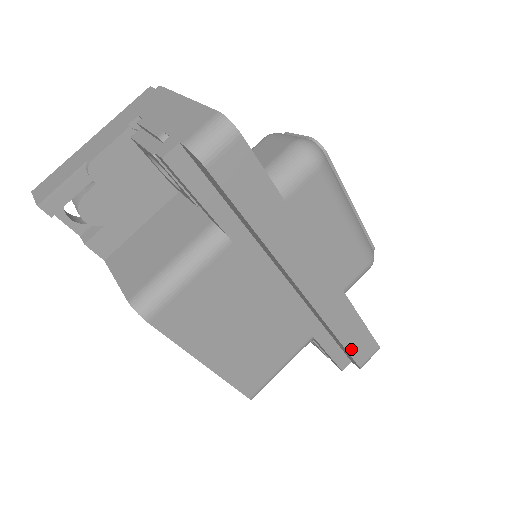
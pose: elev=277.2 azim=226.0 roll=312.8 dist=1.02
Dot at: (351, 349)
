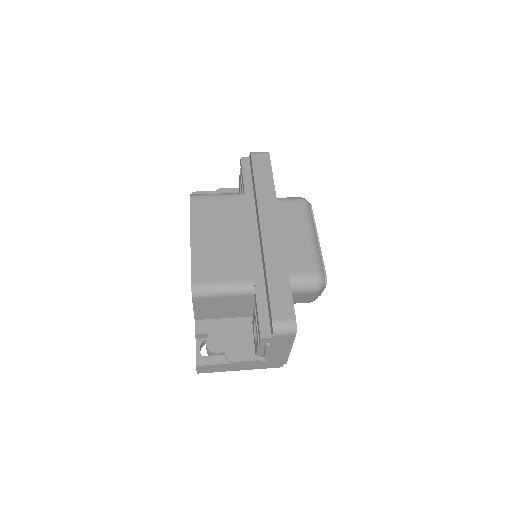
Dot at: (272, 295)
